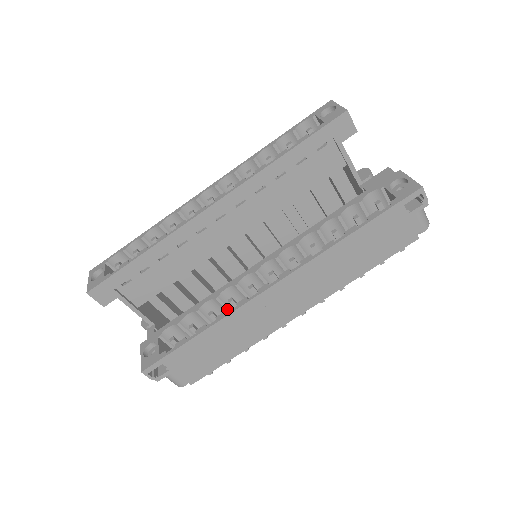
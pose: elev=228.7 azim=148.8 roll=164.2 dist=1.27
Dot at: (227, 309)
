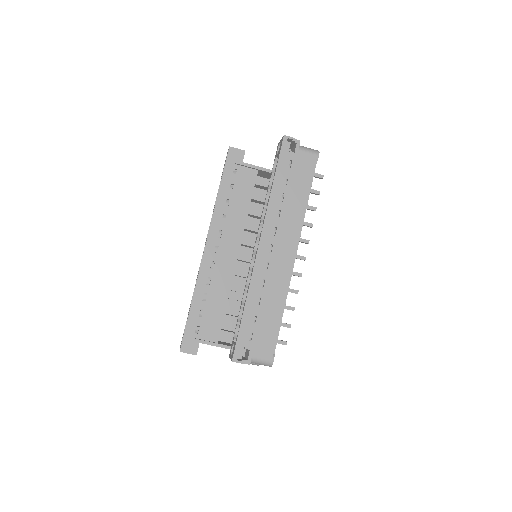
Dot at: occluded
